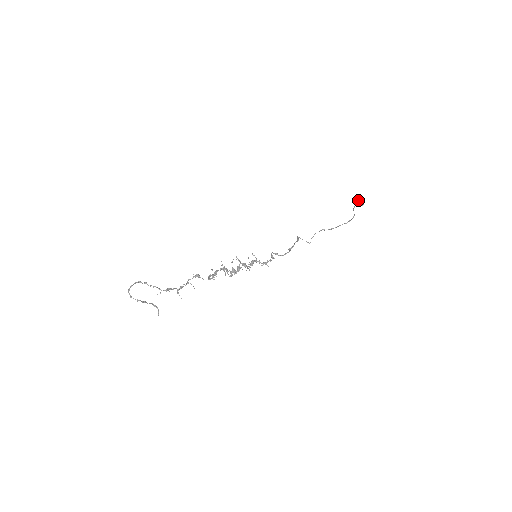
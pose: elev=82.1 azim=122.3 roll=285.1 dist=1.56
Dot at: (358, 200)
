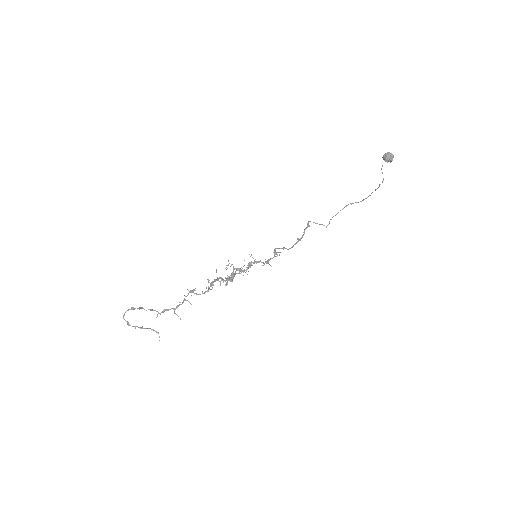
Dot at: (383, 156)
